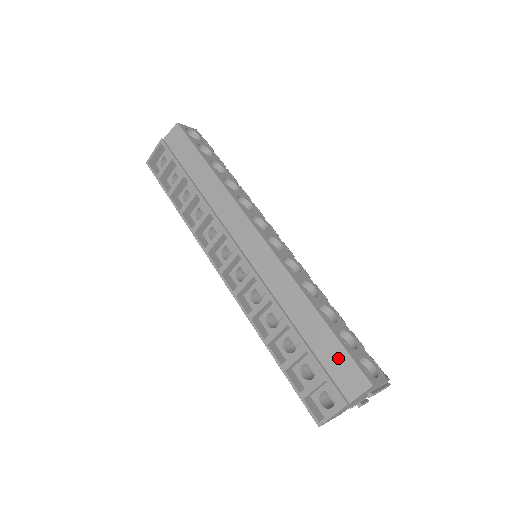
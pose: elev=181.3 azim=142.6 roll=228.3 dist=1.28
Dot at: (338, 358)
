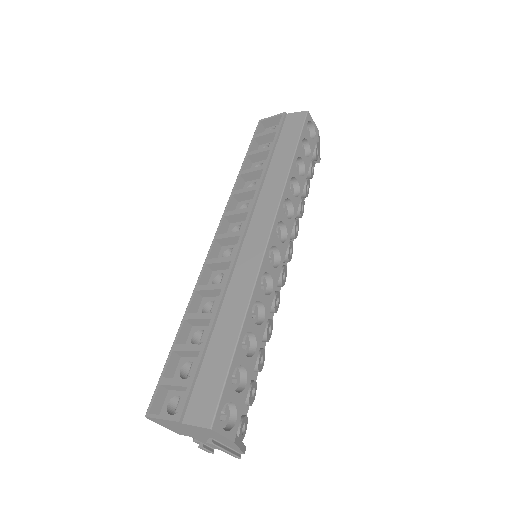
Dot at: (214, 381)
